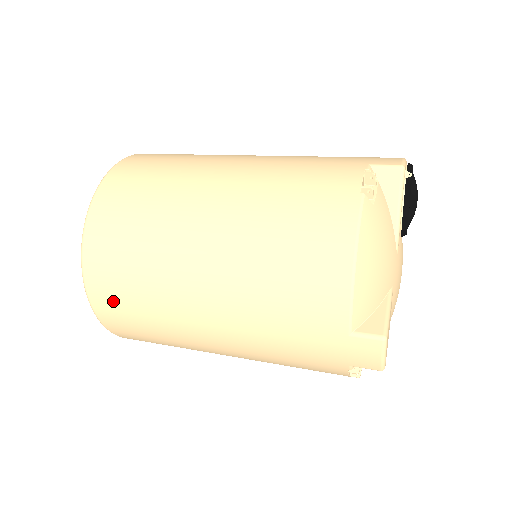
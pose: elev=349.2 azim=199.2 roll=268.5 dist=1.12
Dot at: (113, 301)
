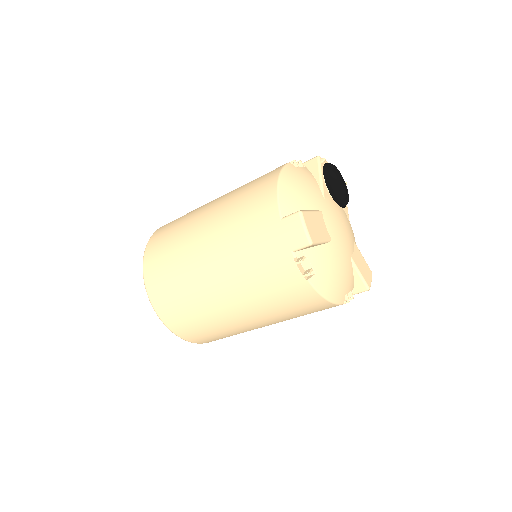
Dot at: (157, 273)
